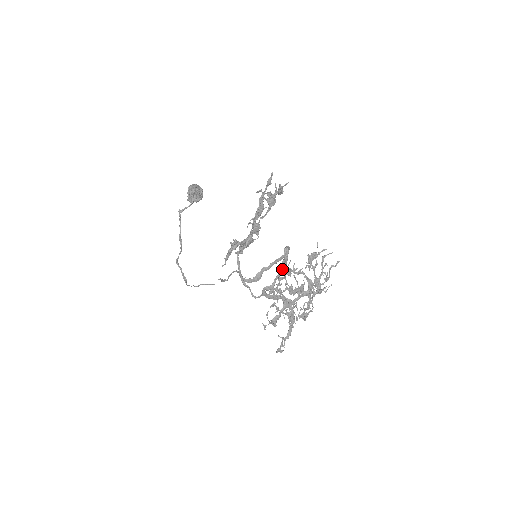
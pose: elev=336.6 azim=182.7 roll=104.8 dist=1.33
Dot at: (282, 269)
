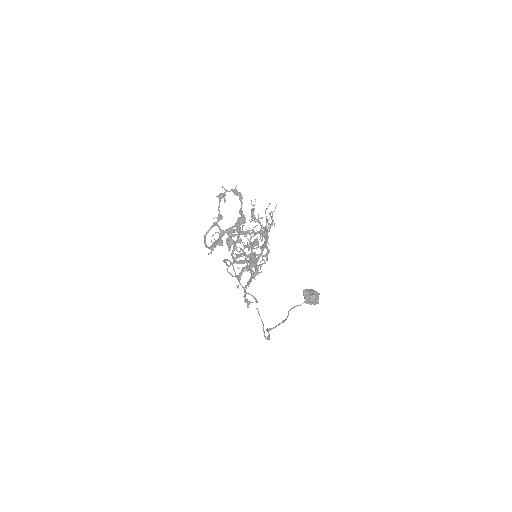
Dot at: occluded
